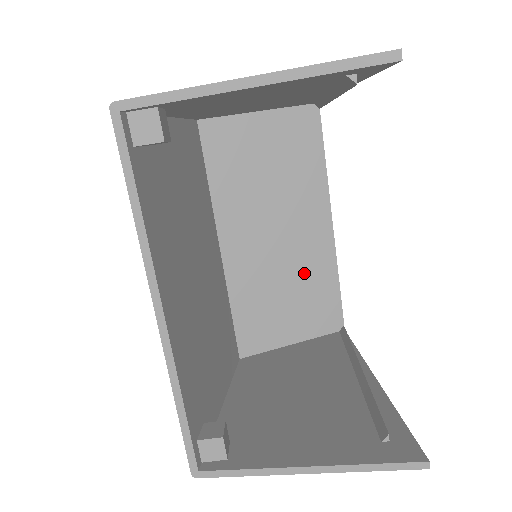
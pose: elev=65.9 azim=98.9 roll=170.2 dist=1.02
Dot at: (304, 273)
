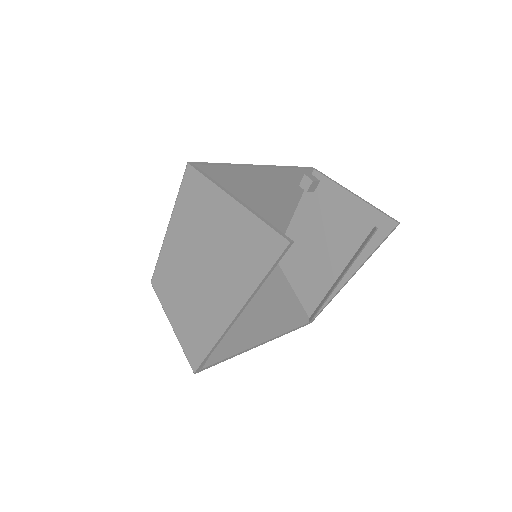
Dot at: occluded
